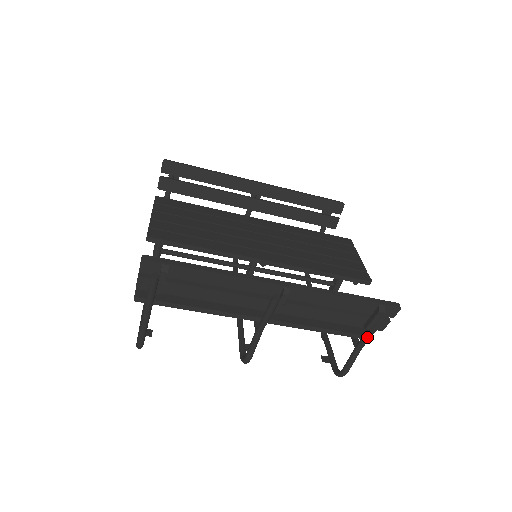
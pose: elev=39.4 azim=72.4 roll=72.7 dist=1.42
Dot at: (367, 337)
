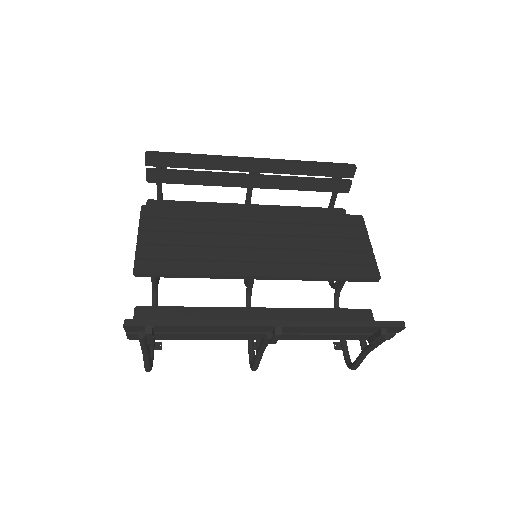
Dot at: (372, 348)
